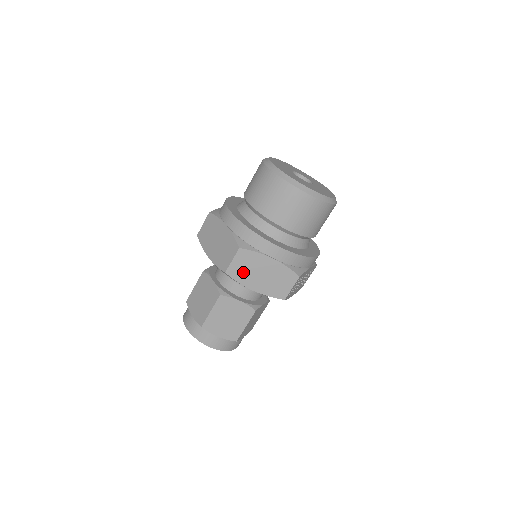
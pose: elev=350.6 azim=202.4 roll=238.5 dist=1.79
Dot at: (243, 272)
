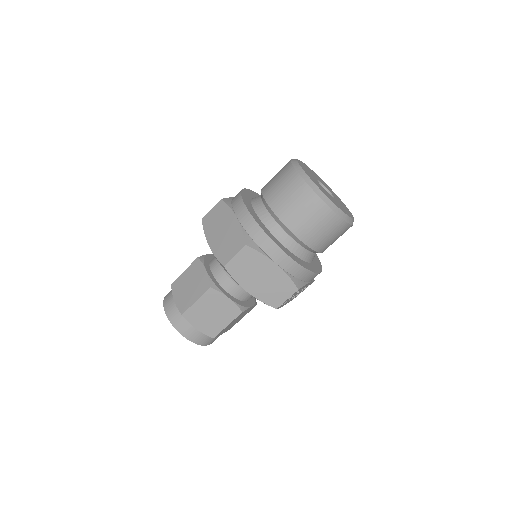
Dot at: (242, 270)
